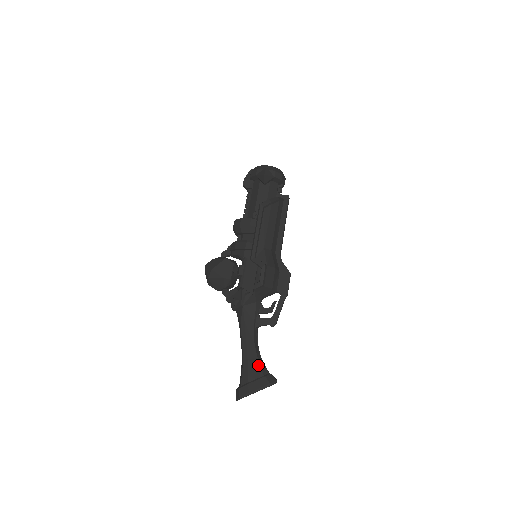
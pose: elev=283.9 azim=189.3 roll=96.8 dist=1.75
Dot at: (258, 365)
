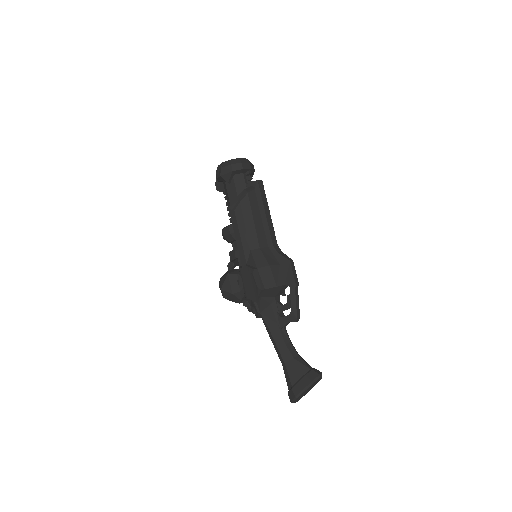
Dot at: (296, 365)
